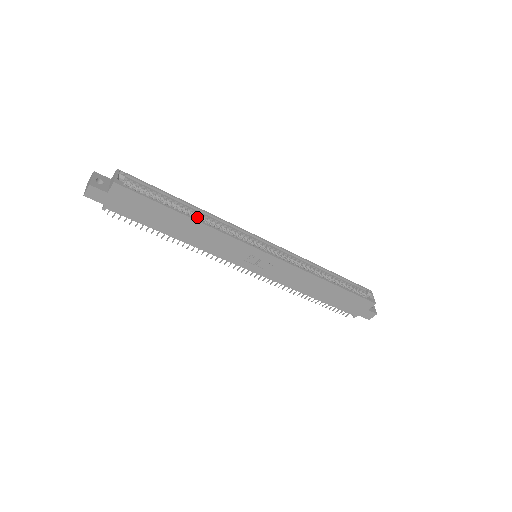
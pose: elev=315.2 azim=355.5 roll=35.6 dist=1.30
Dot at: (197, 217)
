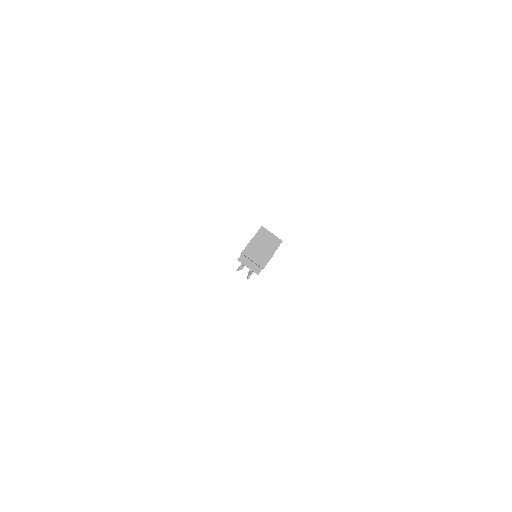
Dot at: occluded
